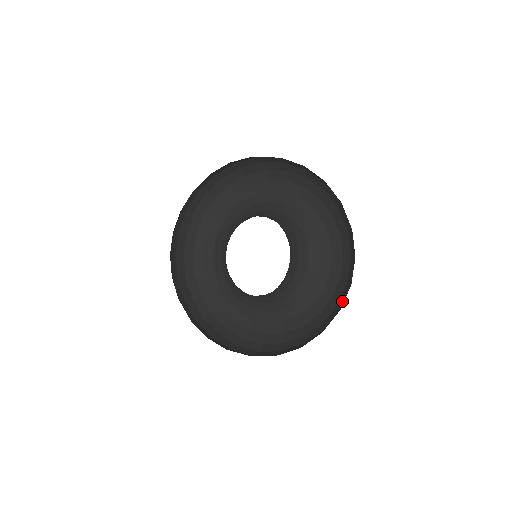
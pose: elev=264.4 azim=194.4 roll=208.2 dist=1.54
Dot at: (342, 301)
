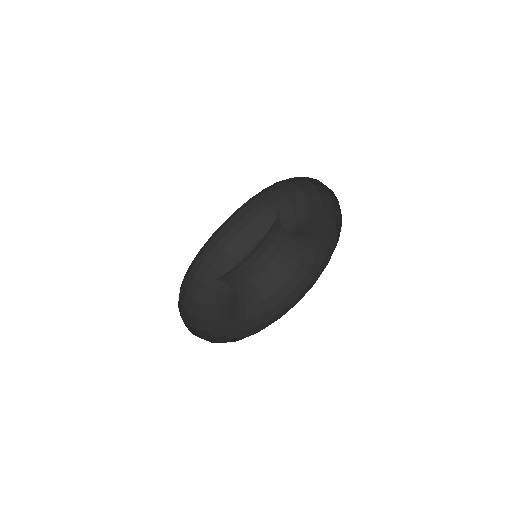
Dot at: occluded
